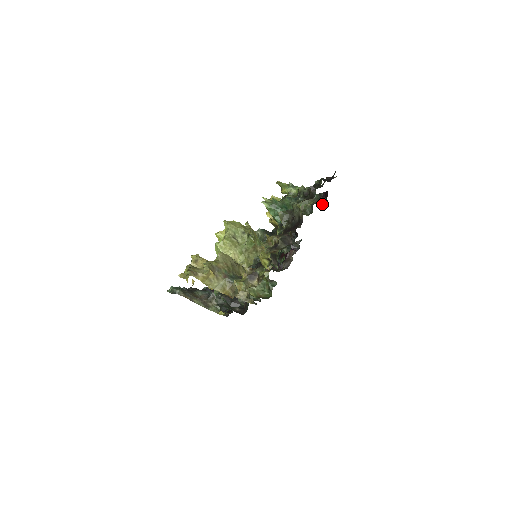
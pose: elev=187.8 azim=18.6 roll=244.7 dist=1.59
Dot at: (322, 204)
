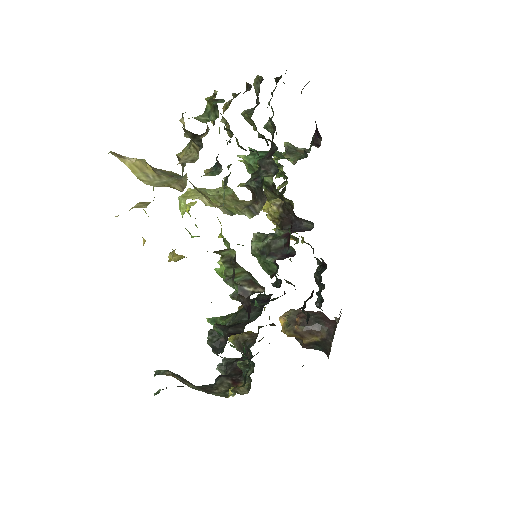
Dot at: (317, 146)
